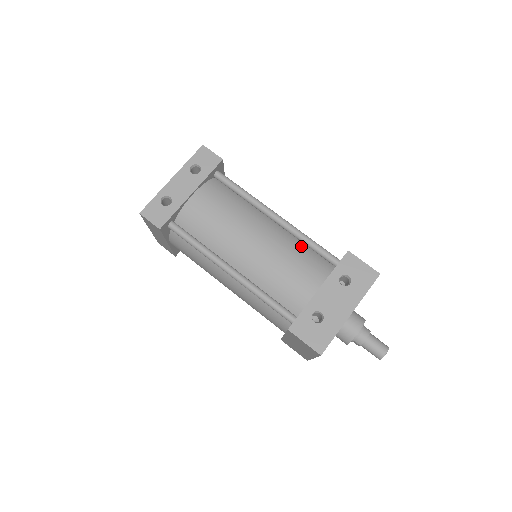
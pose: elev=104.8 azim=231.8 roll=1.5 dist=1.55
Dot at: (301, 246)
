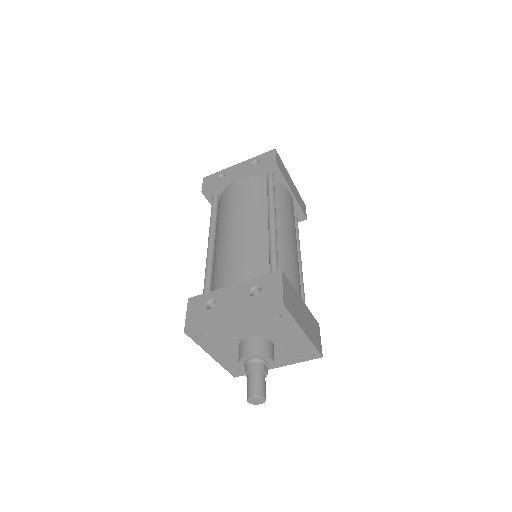
Dot at: (265, 252)
